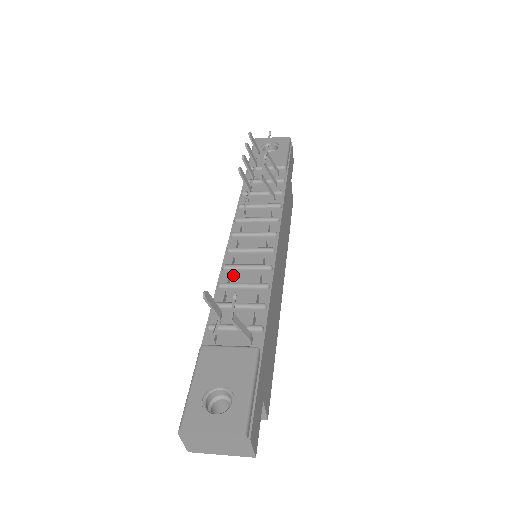
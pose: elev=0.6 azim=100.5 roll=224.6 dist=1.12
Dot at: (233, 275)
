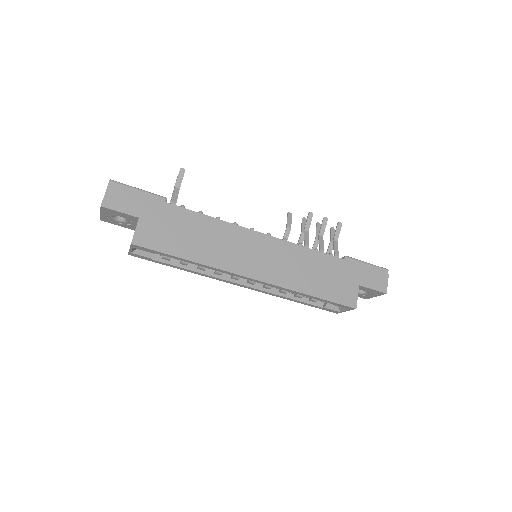
Dot at: occluded
